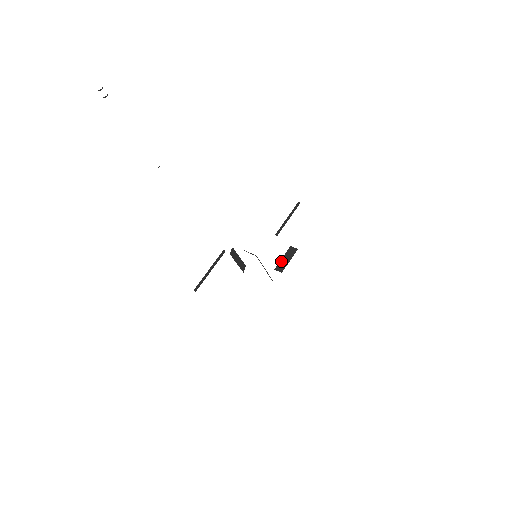
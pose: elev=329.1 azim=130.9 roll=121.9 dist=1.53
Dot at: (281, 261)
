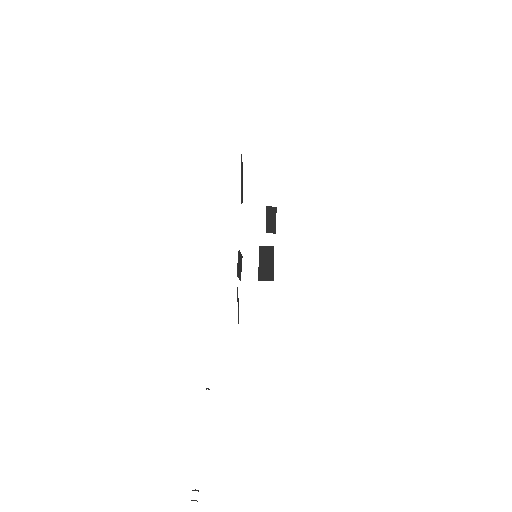
Dot at: (267, 224)
